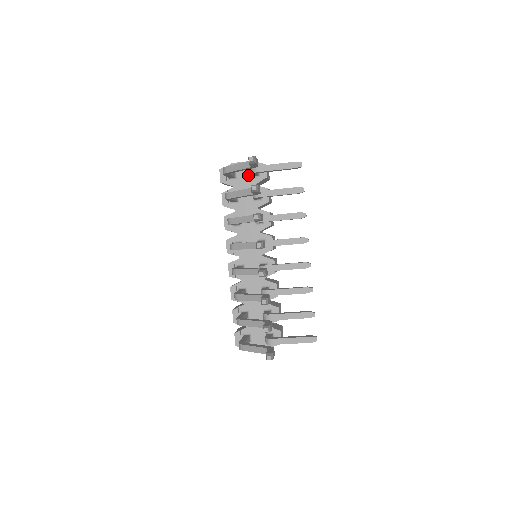
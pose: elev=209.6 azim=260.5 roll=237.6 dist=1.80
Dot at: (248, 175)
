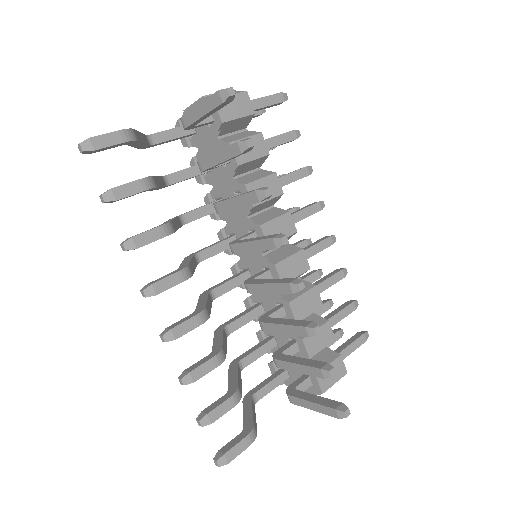
Dot at: occluded
